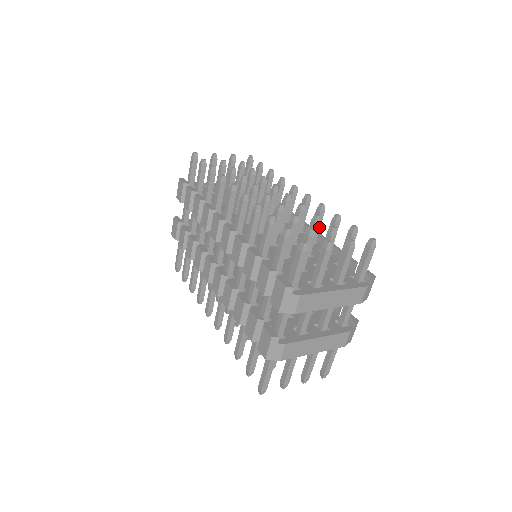
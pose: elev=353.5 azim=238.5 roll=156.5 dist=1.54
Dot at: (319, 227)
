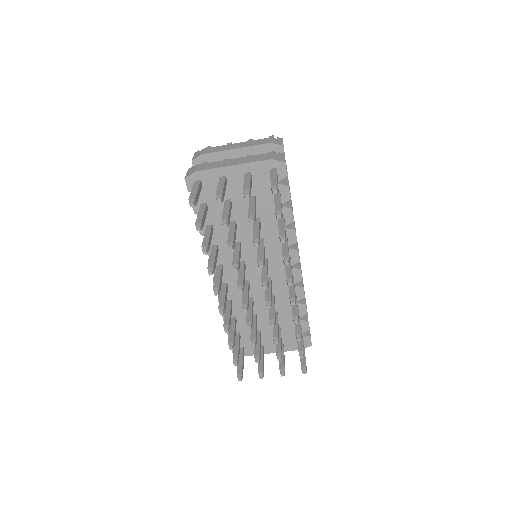
Dot at: occluded
